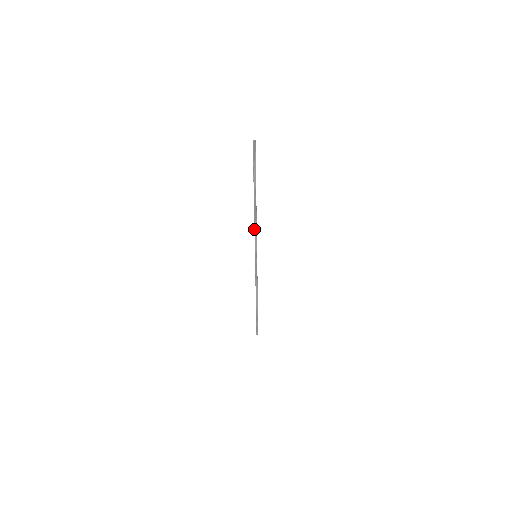
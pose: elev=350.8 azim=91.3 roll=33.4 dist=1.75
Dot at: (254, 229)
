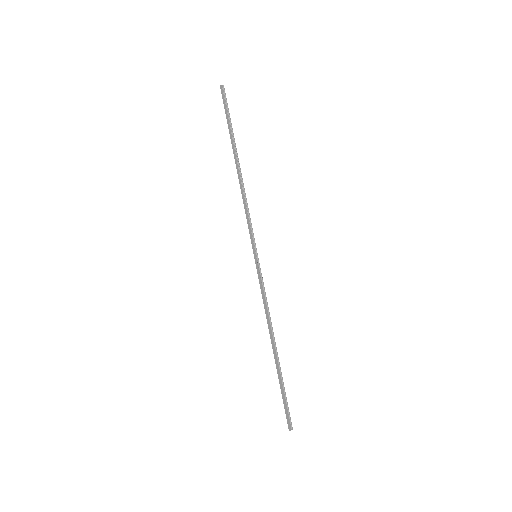
Dot at: (246, 208)
